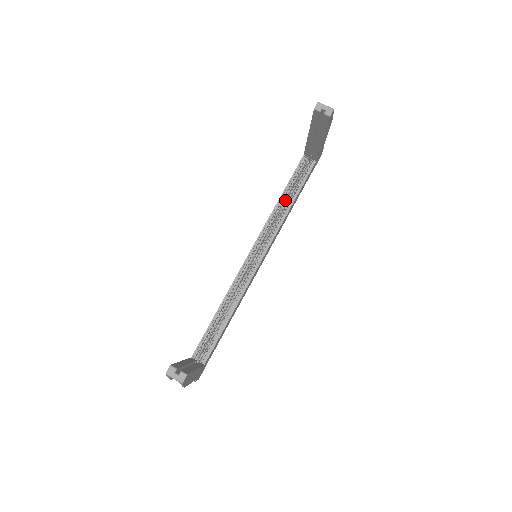
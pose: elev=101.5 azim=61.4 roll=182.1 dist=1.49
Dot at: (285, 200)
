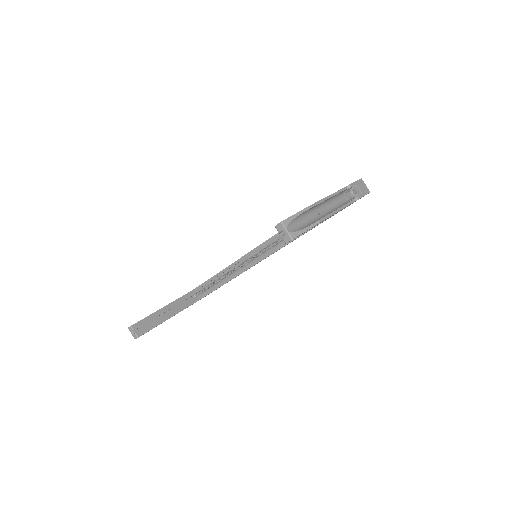
Dot at: occluded
